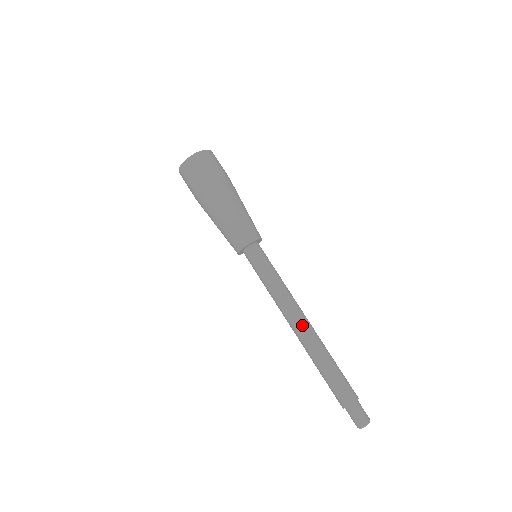
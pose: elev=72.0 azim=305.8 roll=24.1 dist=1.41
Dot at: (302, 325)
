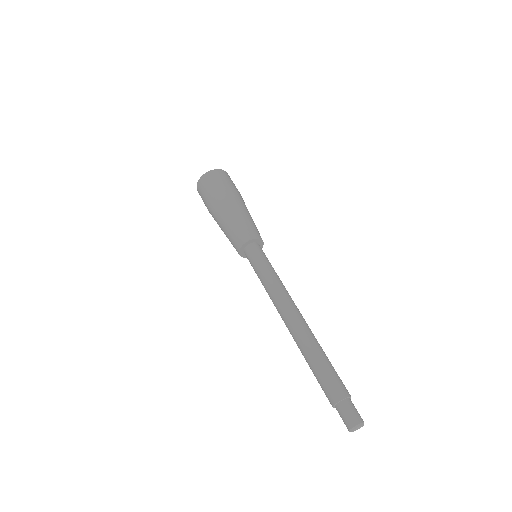
Dot at: (289, 318)
